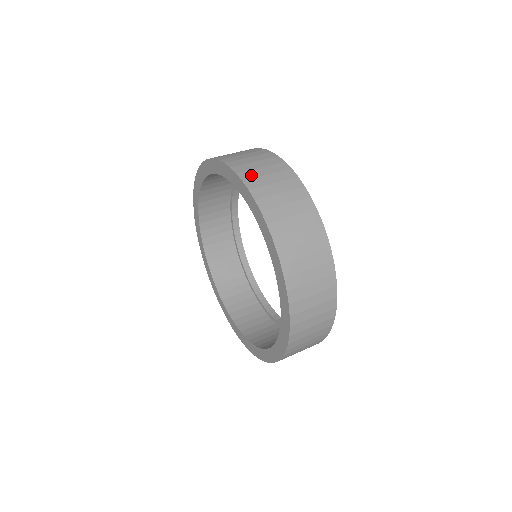
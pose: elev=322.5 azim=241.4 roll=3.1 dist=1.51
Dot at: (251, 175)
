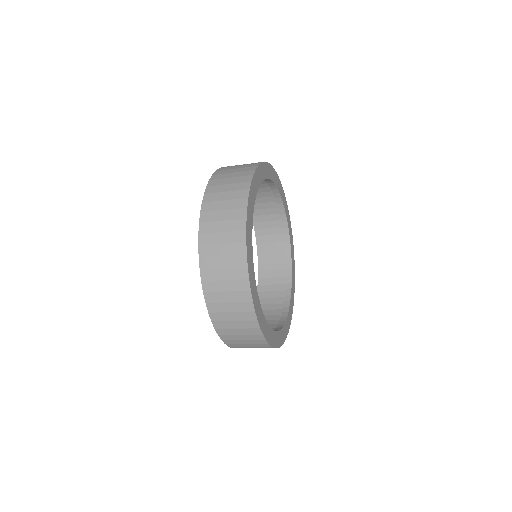
Dot at: occluded
